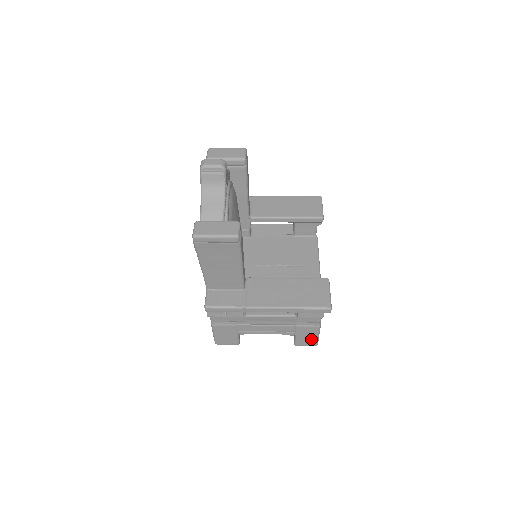
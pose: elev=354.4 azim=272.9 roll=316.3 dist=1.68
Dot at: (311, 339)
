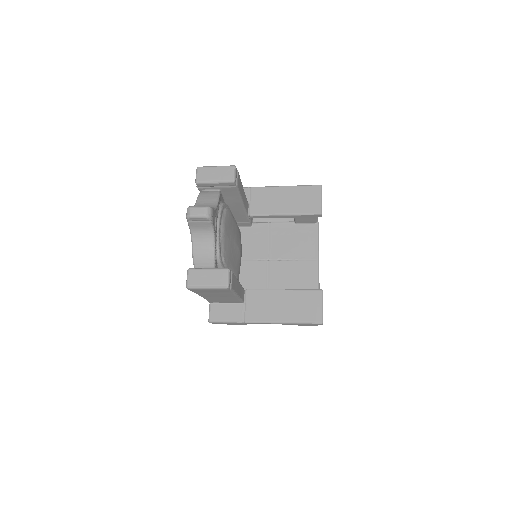
Dot at: occluded
